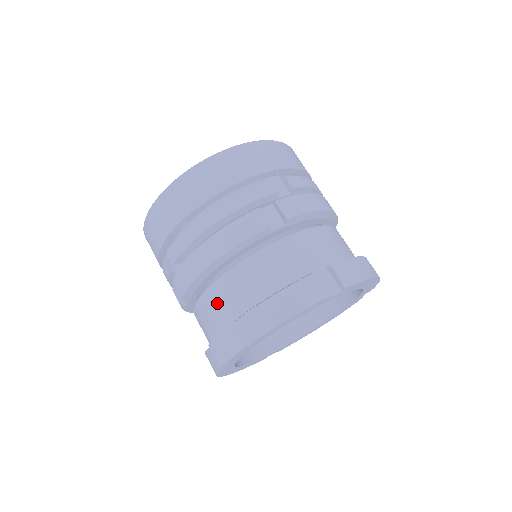
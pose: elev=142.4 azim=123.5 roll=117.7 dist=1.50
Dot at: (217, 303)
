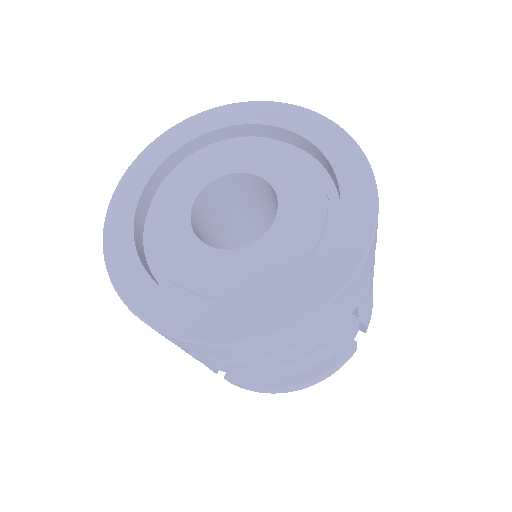
Dot at: occluded
